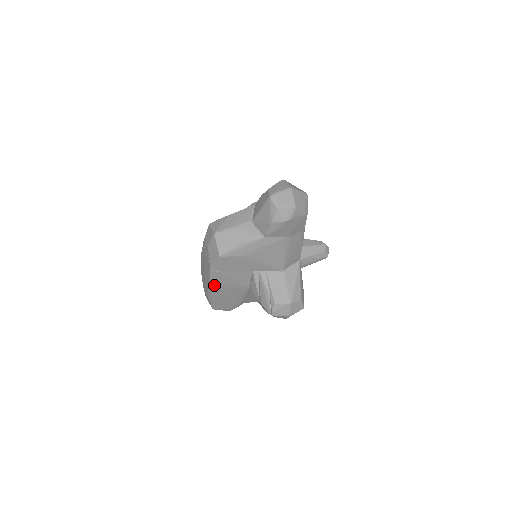
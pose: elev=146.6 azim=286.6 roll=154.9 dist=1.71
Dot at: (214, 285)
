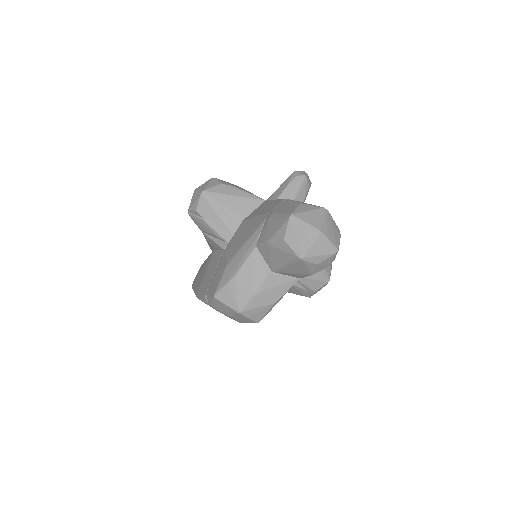
Dot at: occluded
